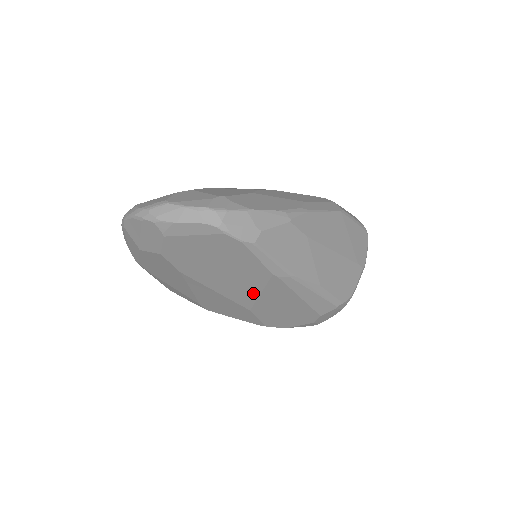
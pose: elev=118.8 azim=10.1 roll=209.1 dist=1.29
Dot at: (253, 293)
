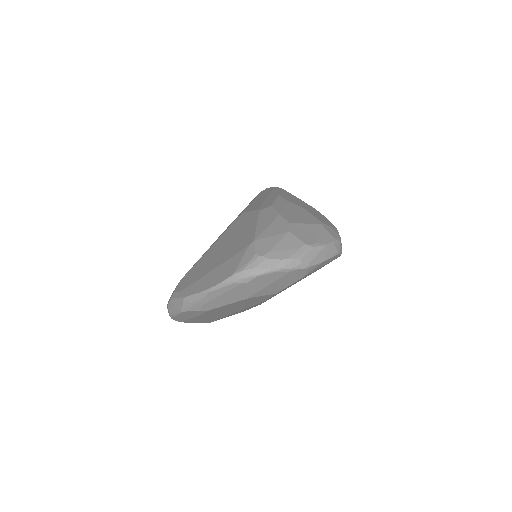
Dot at: occluded
